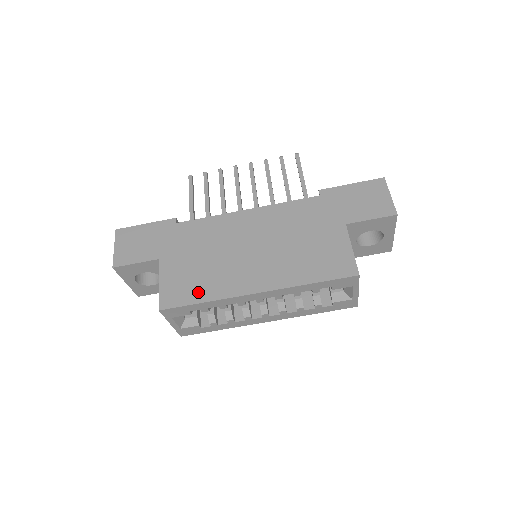
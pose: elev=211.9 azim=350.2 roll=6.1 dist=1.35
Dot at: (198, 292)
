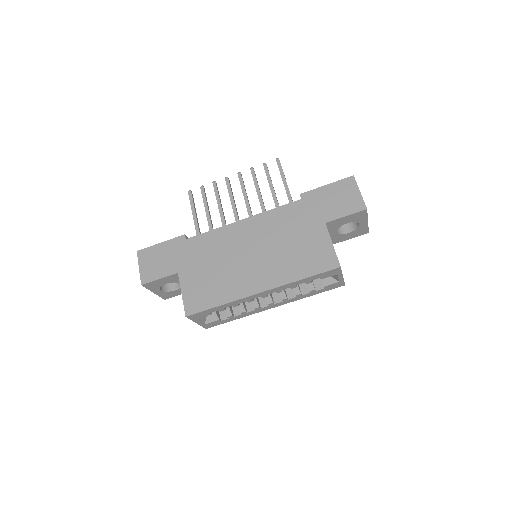
Dot at: (214, 297)
